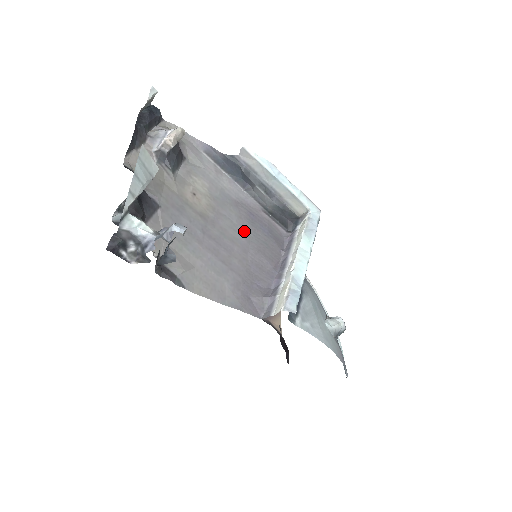
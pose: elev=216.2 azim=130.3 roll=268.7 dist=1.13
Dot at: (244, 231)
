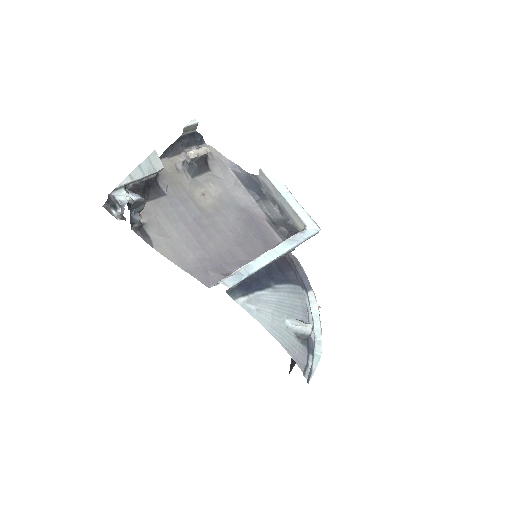
Dot at: (236, 229)
